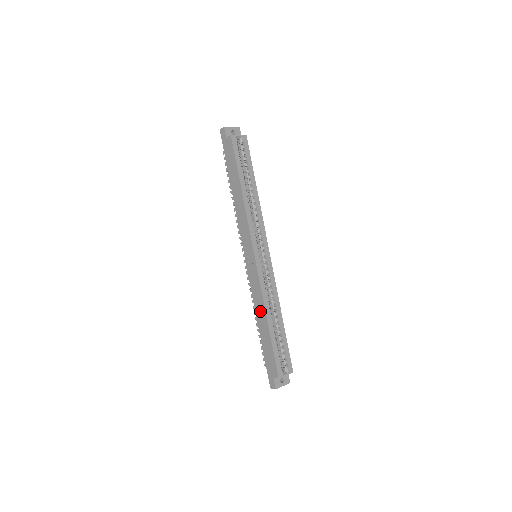
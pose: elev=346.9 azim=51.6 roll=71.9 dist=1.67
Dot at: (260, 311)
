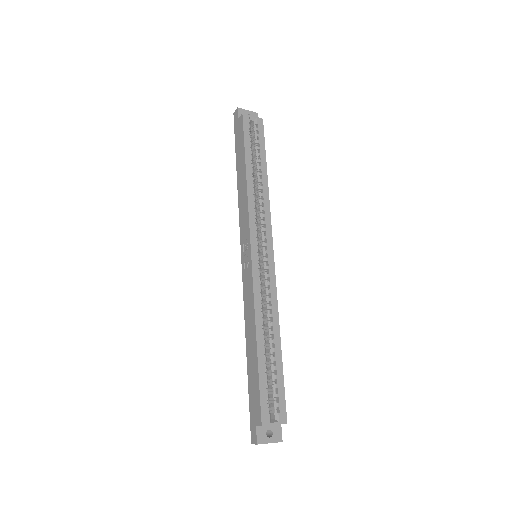
Dot at: (250, 325)
